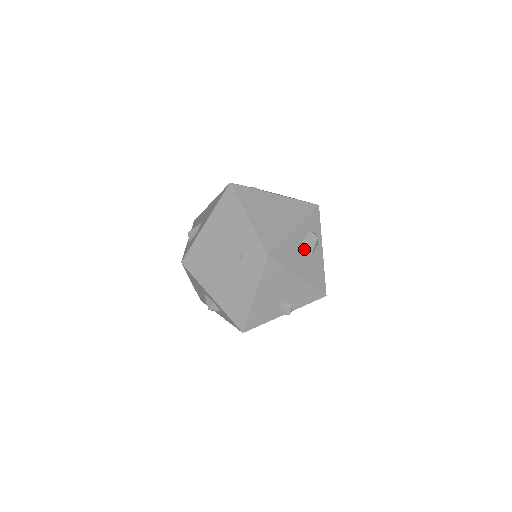
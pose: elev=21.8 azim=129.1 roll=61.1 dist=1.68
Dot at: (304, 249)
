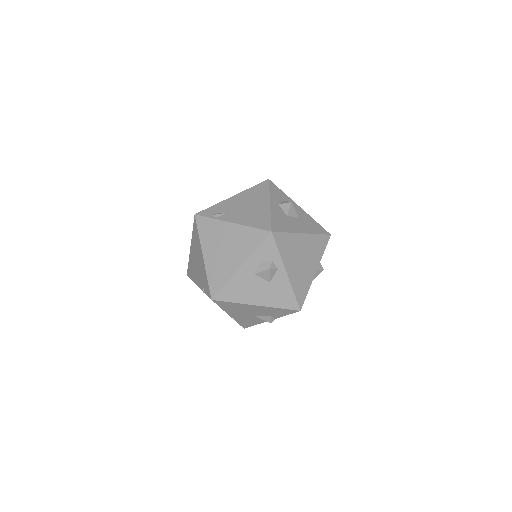
Dot at: (258, 280)
